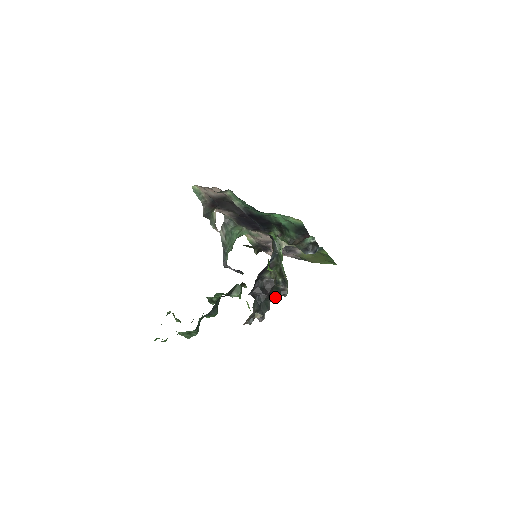
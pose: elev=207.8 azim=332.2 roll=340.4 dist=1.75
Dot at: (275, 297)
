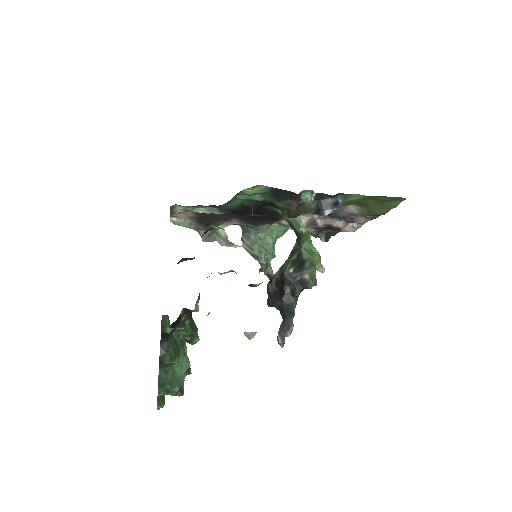
Dot at: (297, 295)
